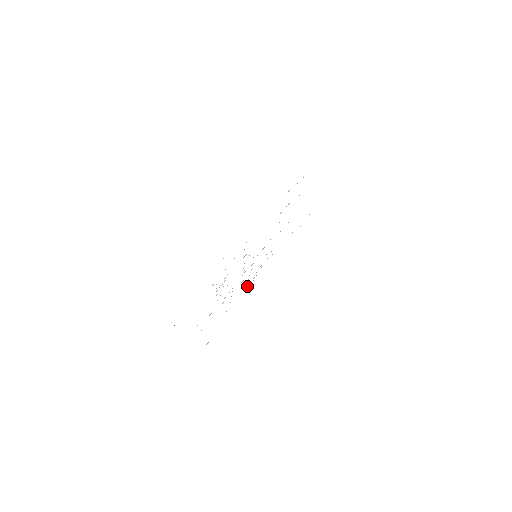
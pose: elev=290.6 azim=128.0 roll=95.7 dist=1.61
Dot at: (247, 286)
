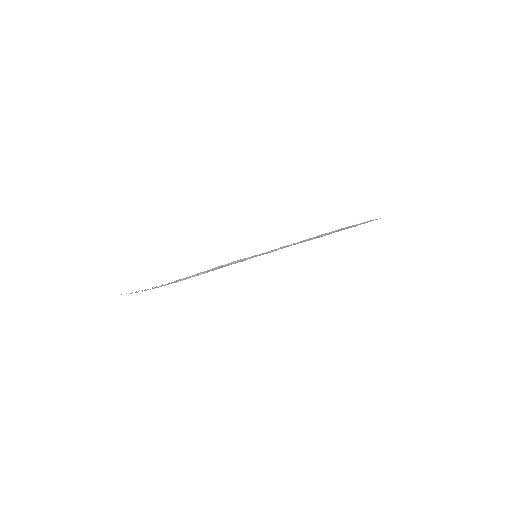
Dot at: occluded
